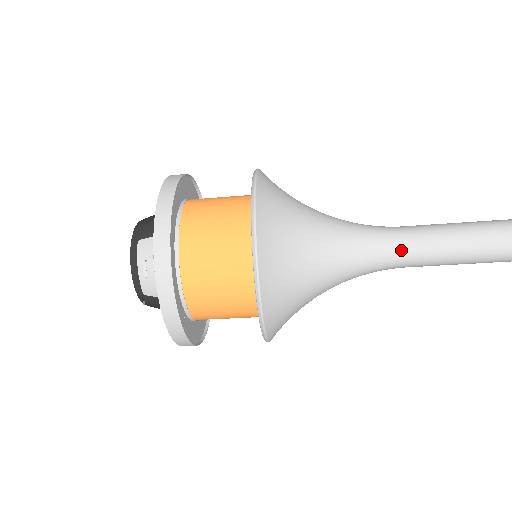
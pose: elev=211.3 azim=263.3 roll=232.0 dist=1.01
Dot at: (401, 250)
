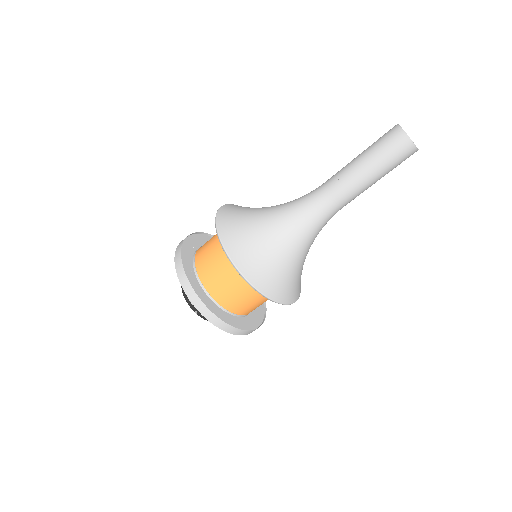
Dot at: (323, 192)
